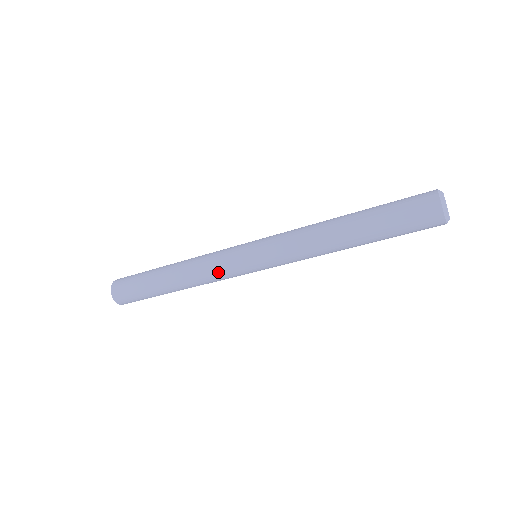
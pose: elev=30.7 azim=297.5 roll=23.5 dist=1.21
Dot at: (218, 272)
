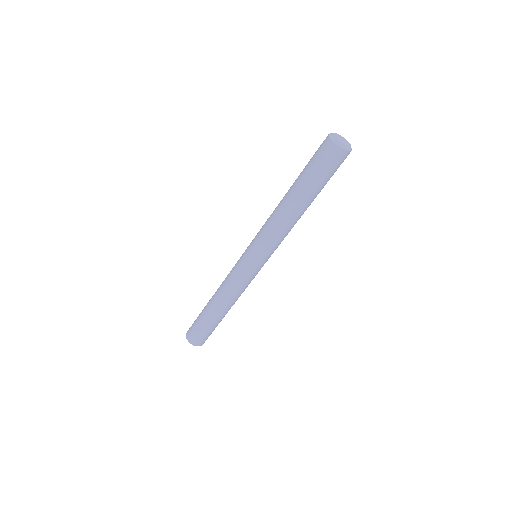
Dot at: (233, 277)
